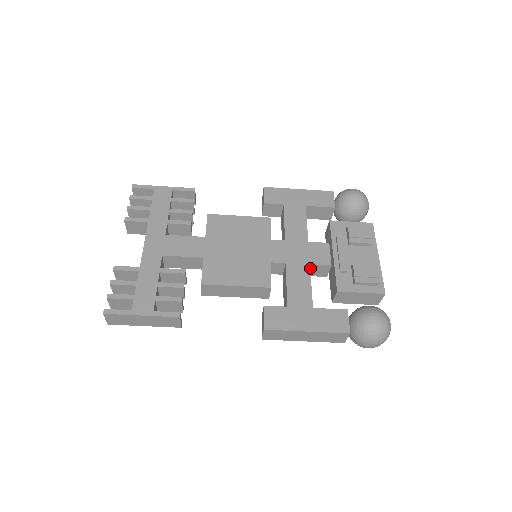
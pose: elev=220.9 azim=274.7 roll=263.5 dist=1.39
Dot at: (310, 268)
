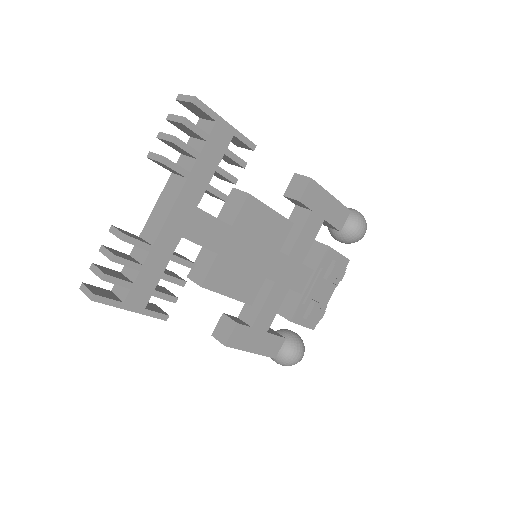
Dot at: occluded
